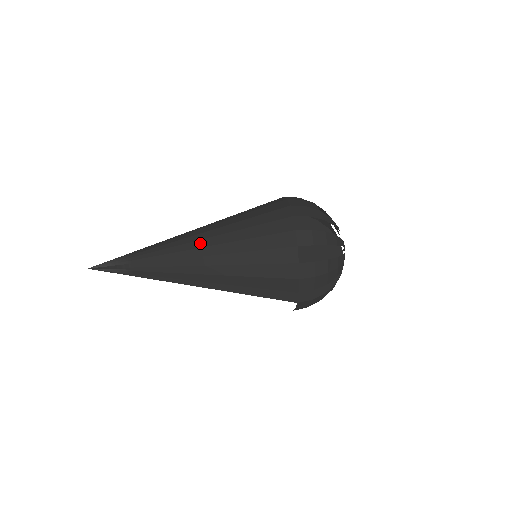
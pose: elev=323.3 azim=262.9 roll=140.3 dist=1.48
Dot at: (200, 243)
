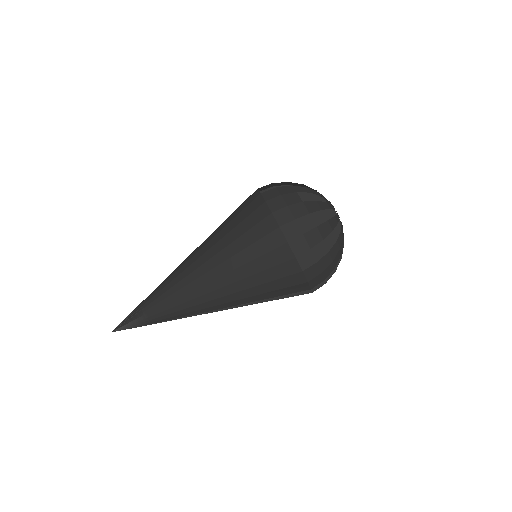
Dot at: (201, 281)
